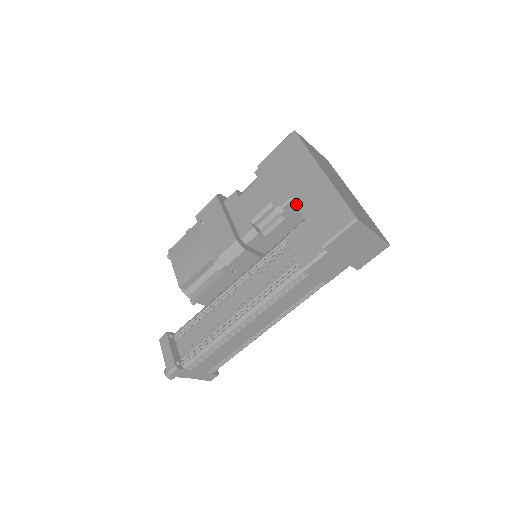
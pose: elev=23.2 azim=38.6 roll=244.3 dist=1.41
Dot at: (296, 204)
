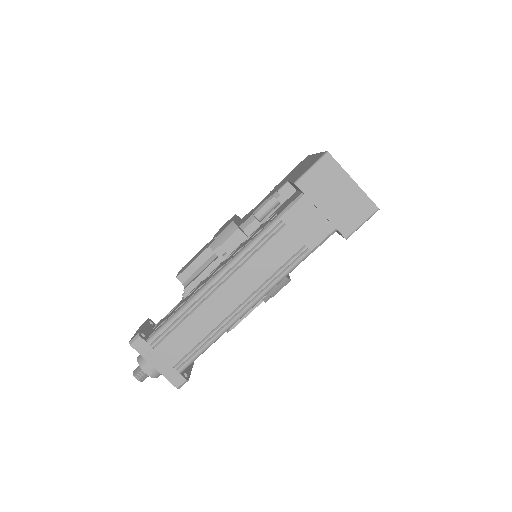
Dot at: (288, 180)
